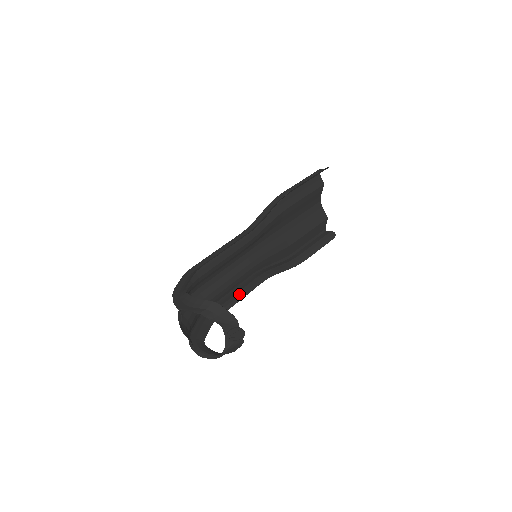
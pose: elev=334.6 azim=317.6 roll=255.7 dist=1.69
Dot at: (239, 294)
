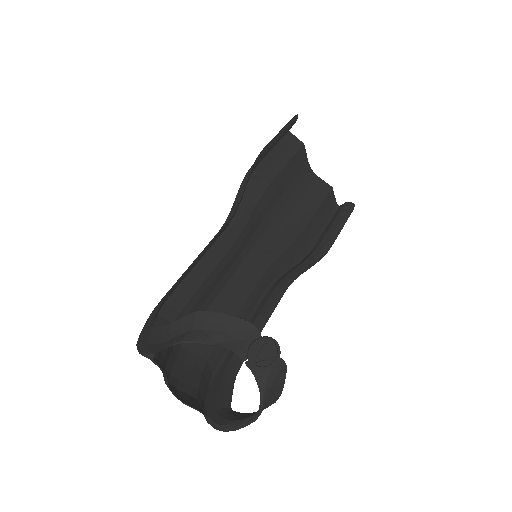
Dot at: (258, 320)
